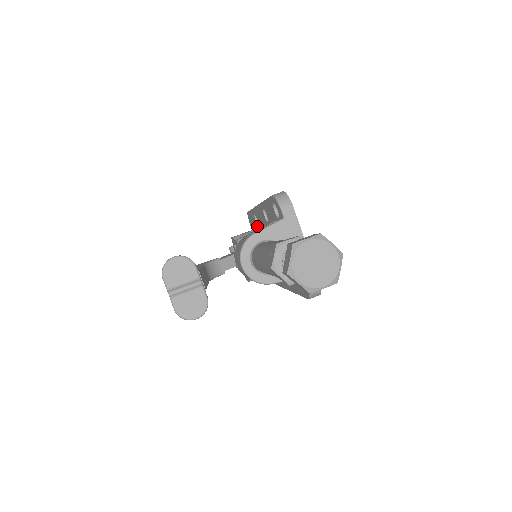
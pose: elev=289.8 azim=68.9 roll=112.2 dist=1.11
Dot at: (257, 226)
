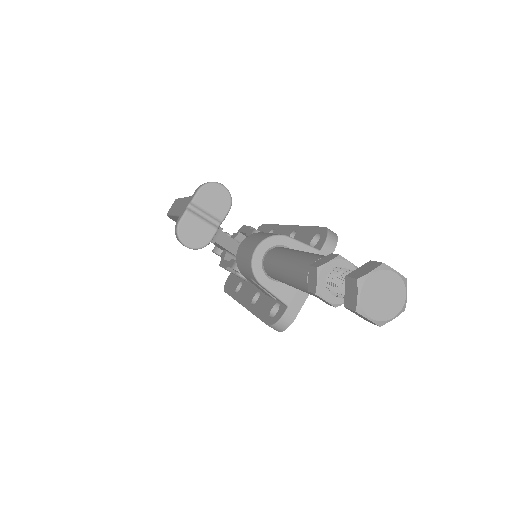
Dot at: occluded
